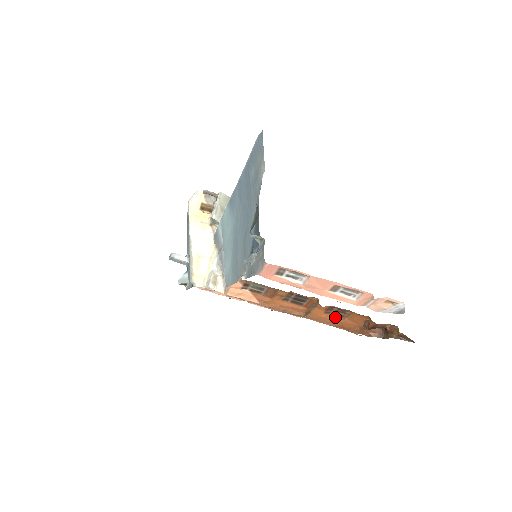
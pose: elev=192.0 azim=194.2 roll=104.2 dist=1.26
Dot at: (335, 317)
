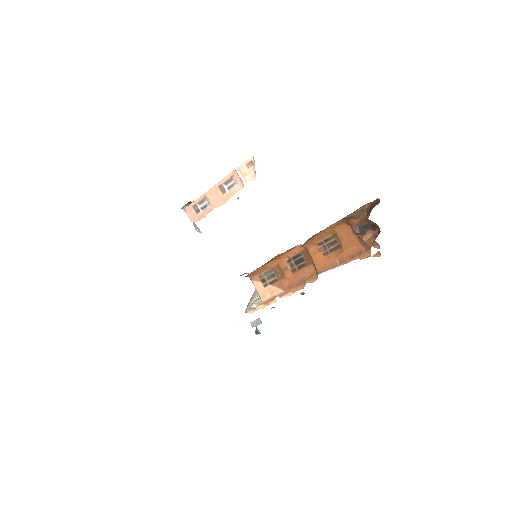
Dot at: (335, 253)
